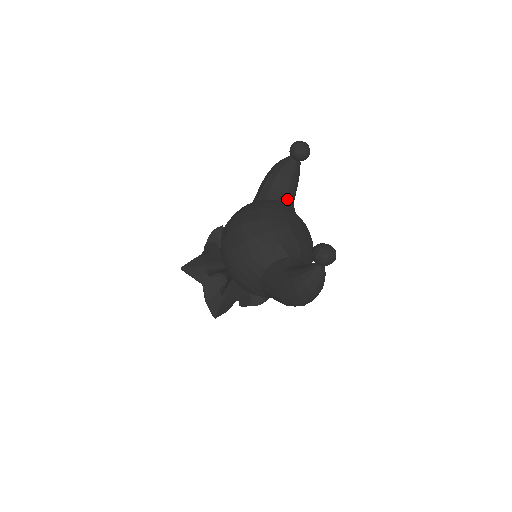
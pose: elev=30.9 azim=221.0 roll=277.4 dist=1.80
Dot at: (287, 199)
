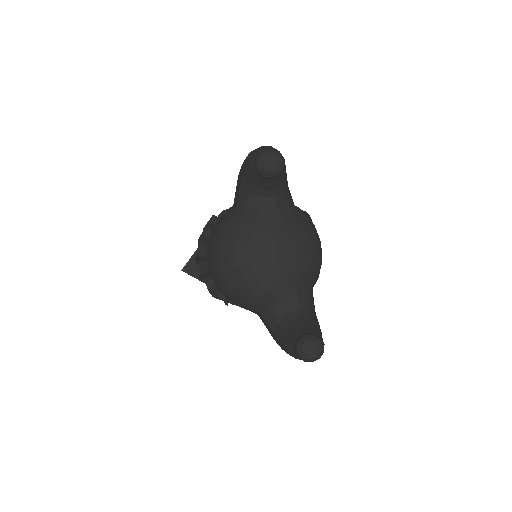
Dot at: (273, 203)
